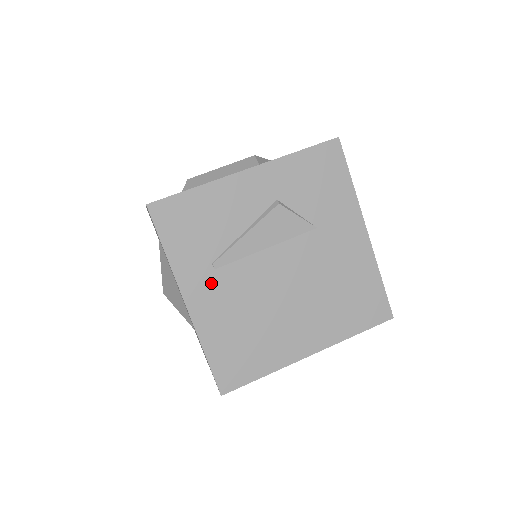
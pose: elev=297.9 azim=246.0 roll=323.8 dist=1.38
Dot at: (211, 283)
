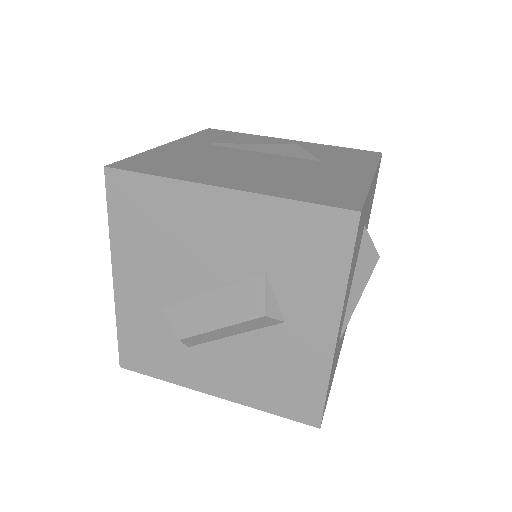
Dot at: (199, 146)
